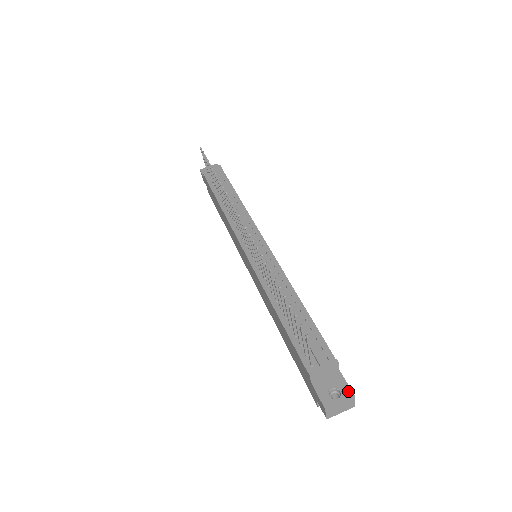
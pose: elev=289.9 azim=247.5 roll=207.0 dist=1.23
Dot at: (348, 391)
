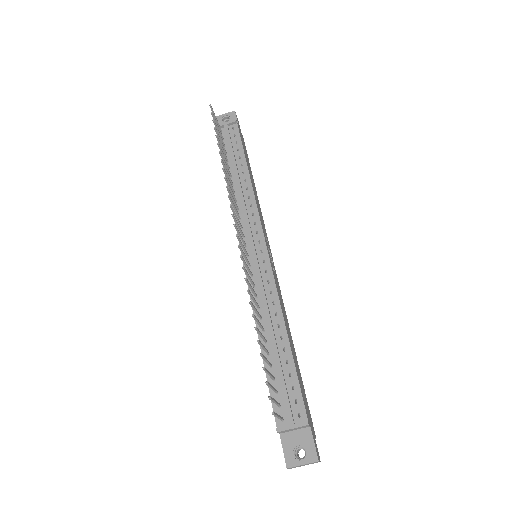
Dot at: (313, 454)
